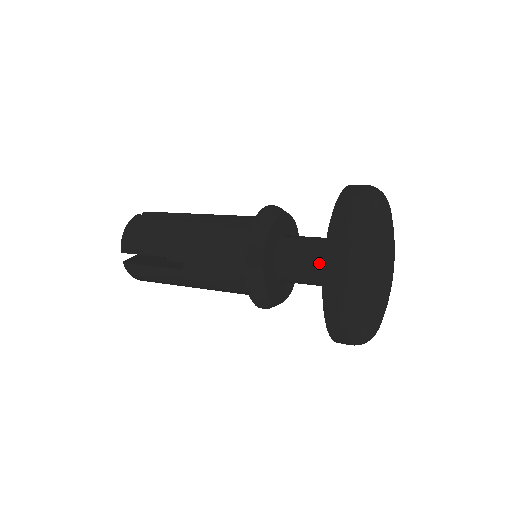
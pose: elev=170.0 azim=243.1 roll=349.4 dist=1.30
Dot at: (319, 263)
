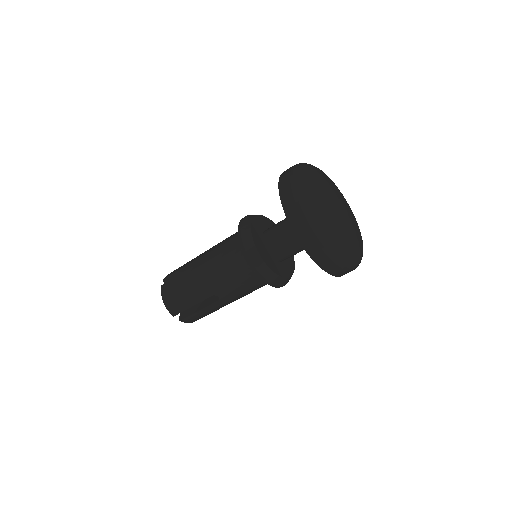
Dot at: occluded
